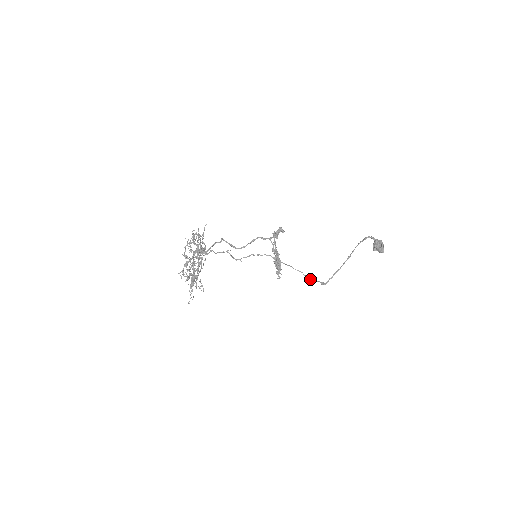
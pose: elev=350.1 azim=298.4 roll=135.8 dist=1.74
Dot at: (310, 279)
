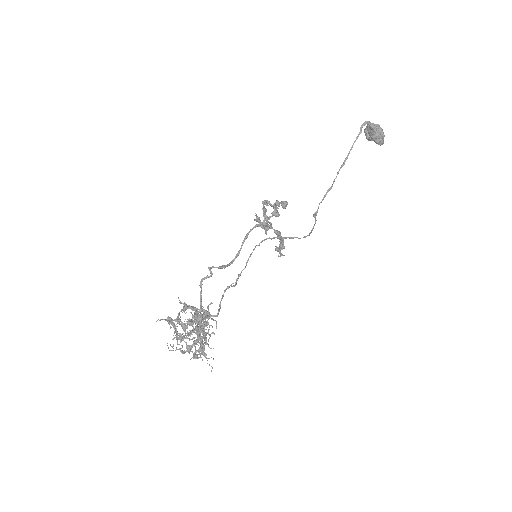
Dot at: occluded
